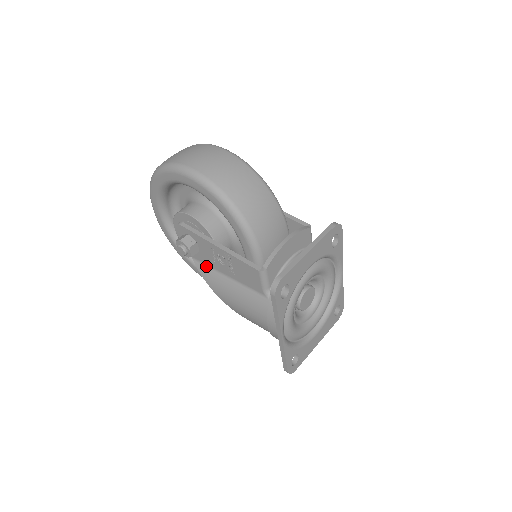
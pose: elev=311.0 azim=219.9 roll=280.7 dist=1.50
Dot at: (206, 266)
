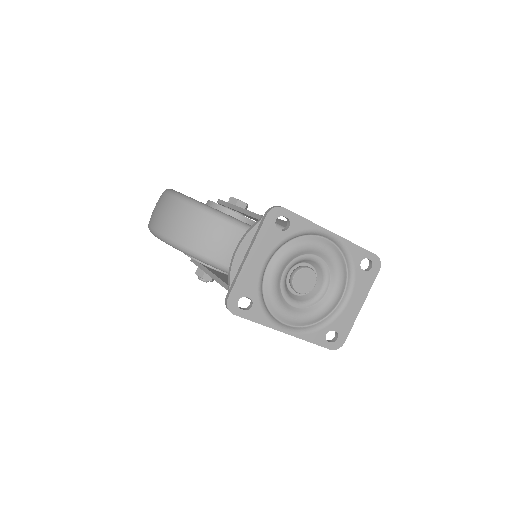
Dot at: occluded
